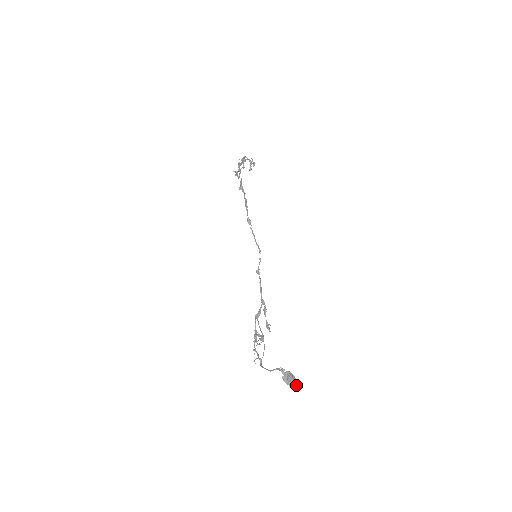
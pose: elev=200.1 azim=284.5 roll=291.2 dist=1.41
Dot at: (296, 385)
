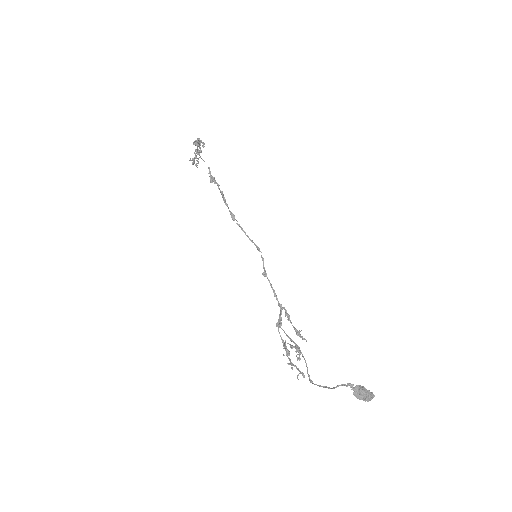
Dot at: (372, 398)
